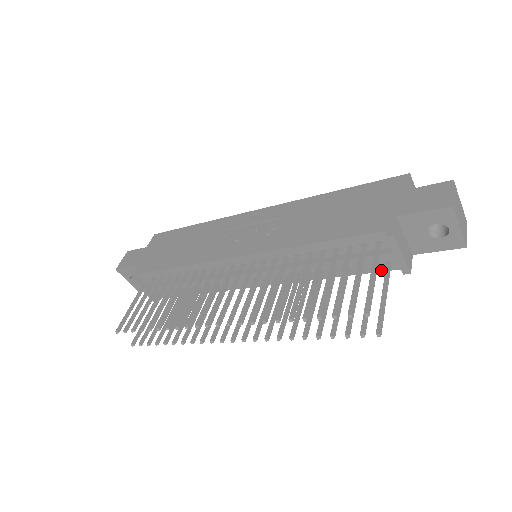
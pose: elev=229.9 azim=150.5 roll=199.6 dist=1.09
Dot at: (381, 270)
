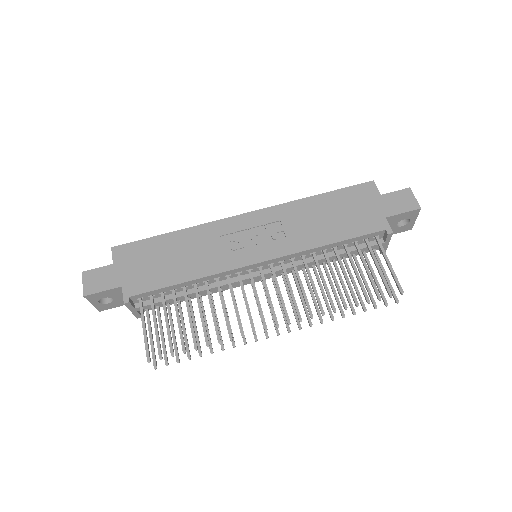
Dot at: occluded
